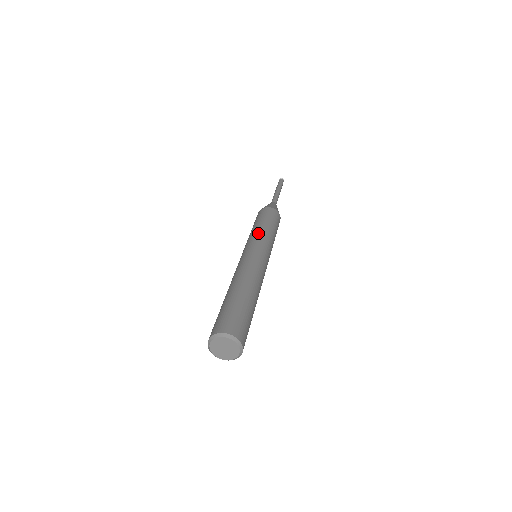
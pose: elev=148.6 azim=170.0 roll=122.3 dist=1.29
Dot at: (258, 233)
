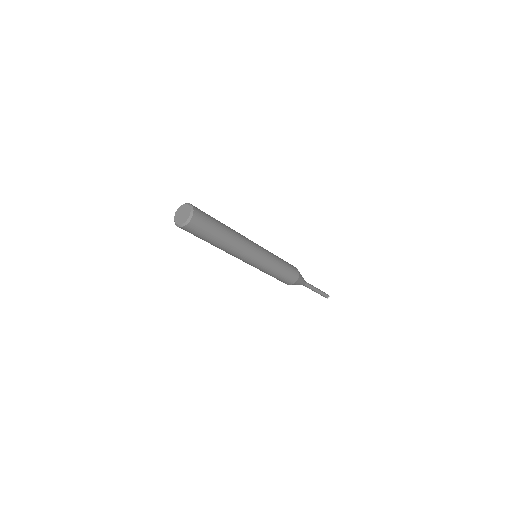
Dot at: occluded
